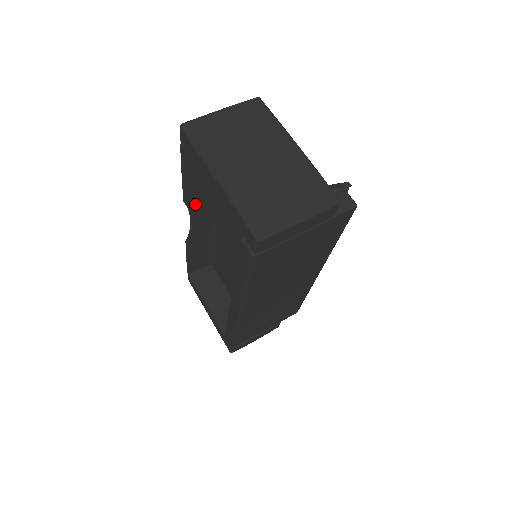
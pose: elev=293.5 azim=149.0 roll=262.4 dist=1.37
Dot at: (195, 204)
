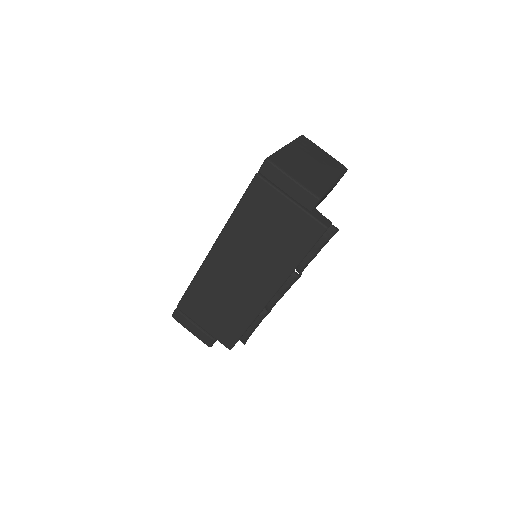
Dot at: occluded
